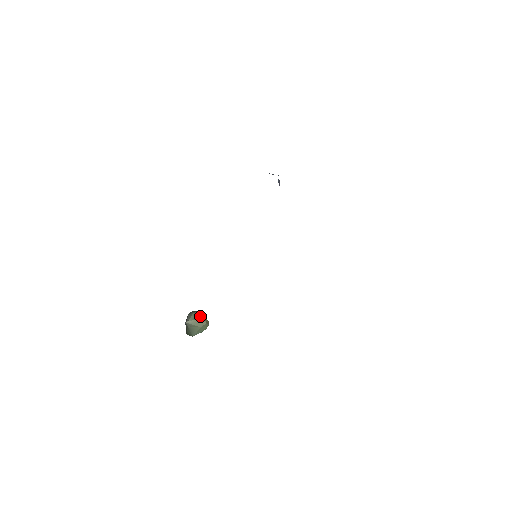
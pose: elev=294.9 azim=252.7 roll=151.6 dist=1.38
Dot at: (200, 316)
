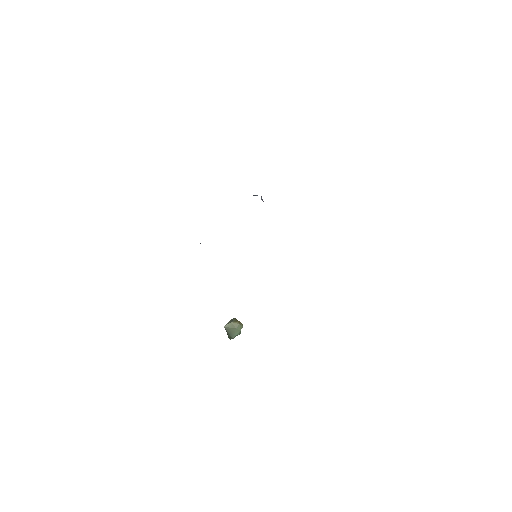
Dot at: (234, 320)
